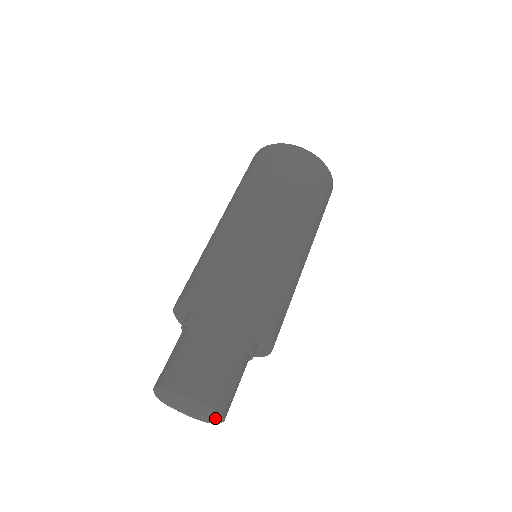
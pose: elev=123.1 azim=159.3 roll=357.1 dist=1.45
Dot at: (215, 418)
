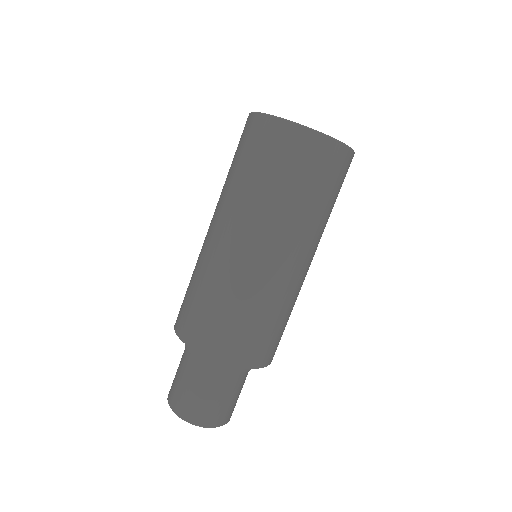
Dot at: occluded
